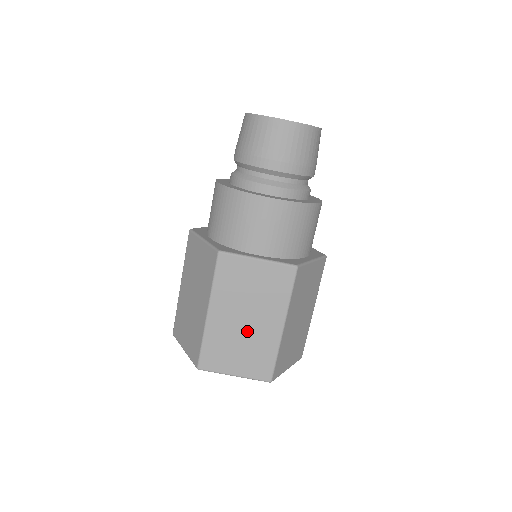
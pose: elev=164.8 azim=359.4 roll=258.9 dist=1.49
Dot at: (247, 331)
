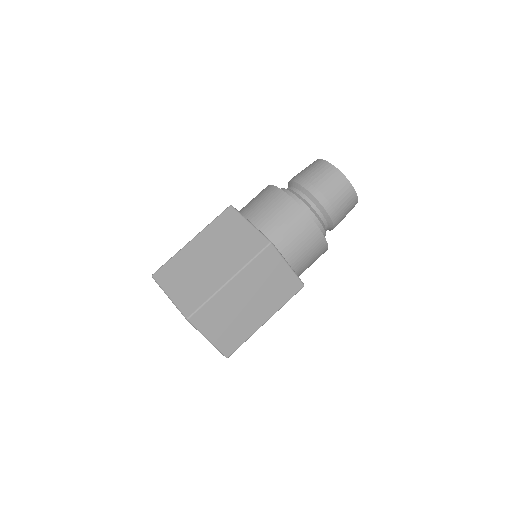
Dot at: (204, 268)
